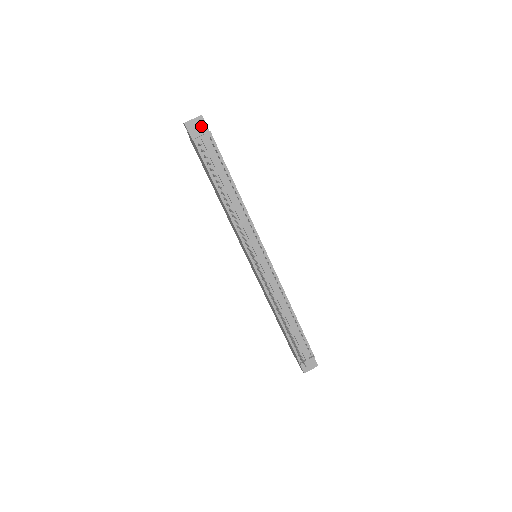
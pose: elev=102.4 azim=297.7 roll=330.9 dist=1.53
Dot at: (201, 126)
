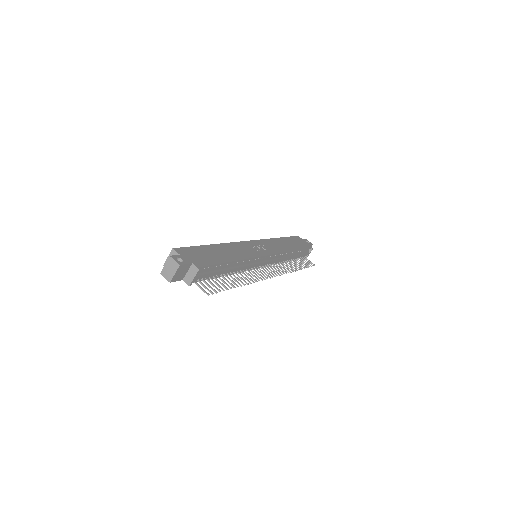
Dot at: (184, 269)
